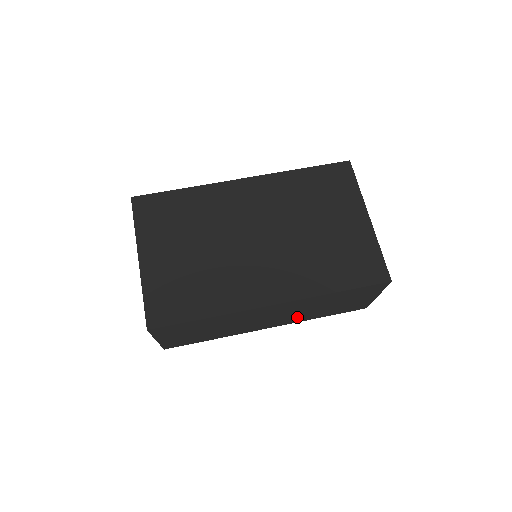
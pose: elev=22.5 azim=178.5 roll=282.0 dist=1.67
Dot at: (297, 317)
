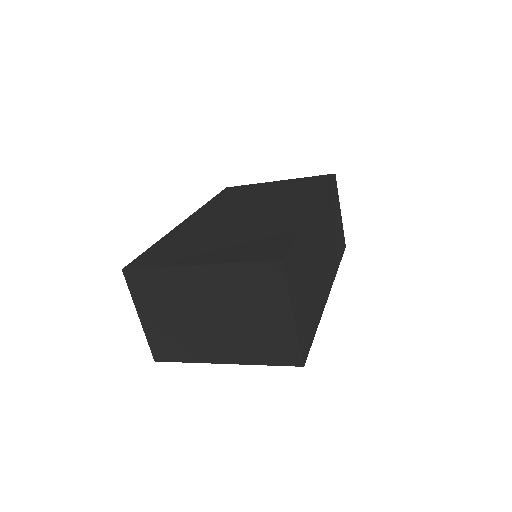
Dot at: (331, 259)
